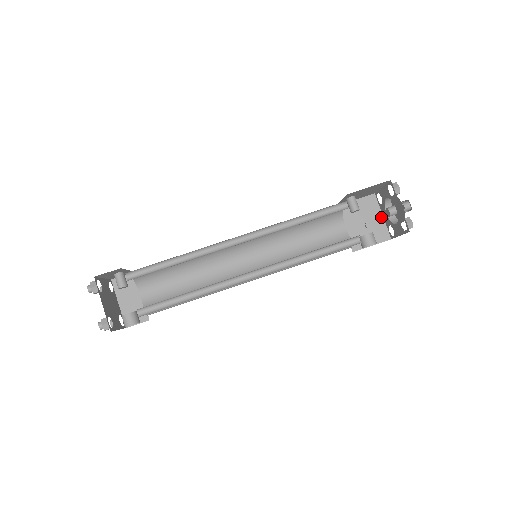
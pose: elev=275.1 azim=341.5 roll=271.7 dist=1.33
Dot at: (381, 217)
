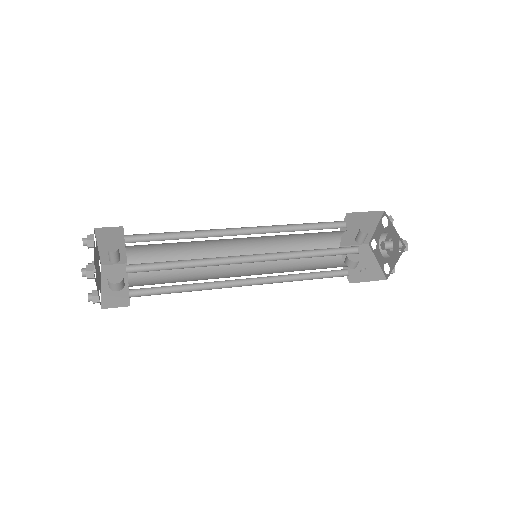
Dot at: (374, 228)
